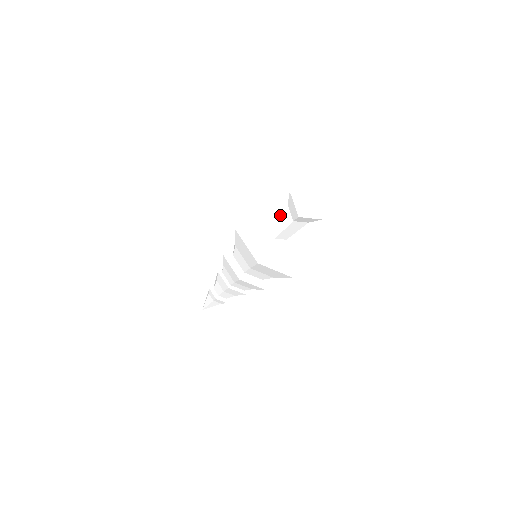
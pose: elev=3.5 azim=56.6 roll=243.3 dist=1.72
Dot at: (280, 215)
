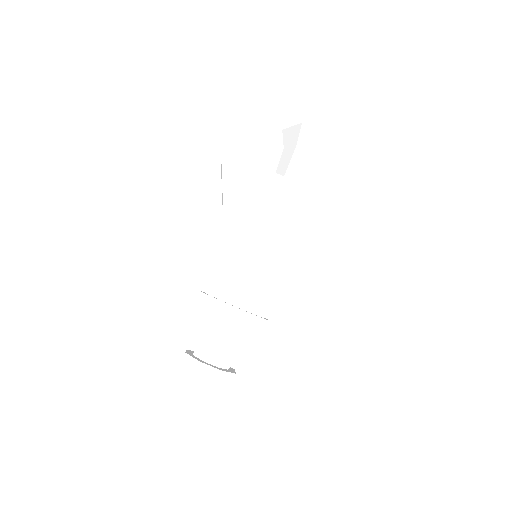
Dot at: (277, 167)
